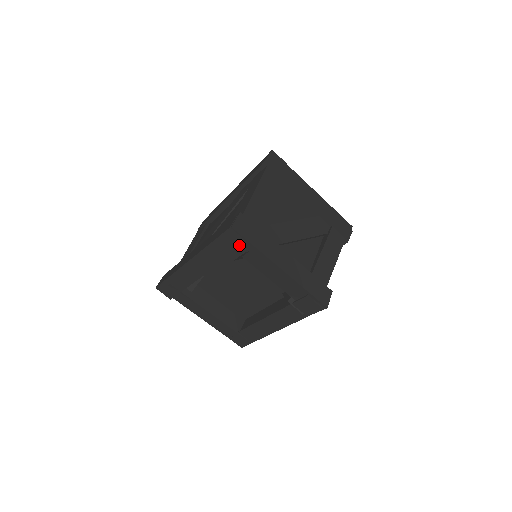
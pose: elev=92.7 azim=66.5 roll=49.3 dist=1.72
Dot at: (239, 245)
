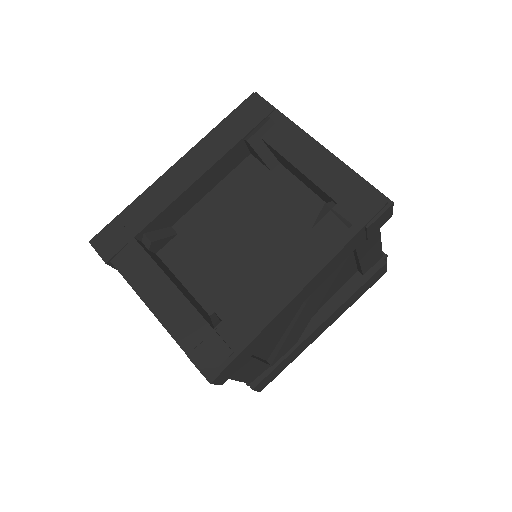
Dot at: (261, 116)
